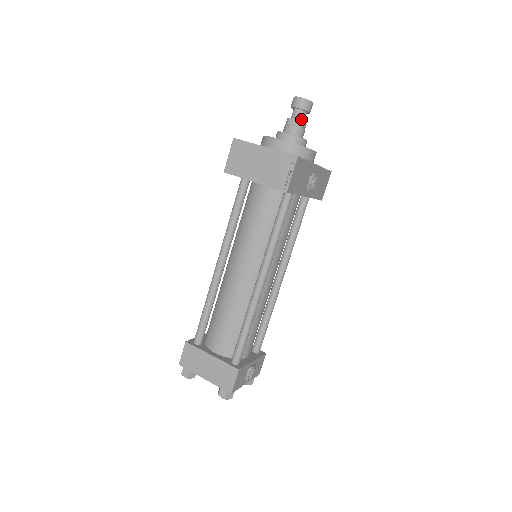
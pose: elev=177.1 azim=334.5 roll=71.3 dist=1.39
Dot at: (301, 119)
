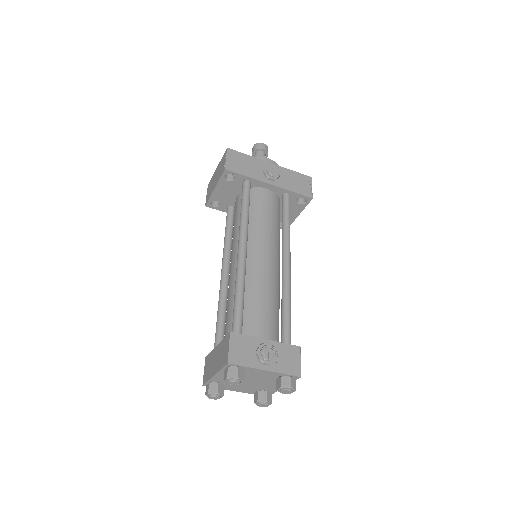
Dot at: (259, 155)
